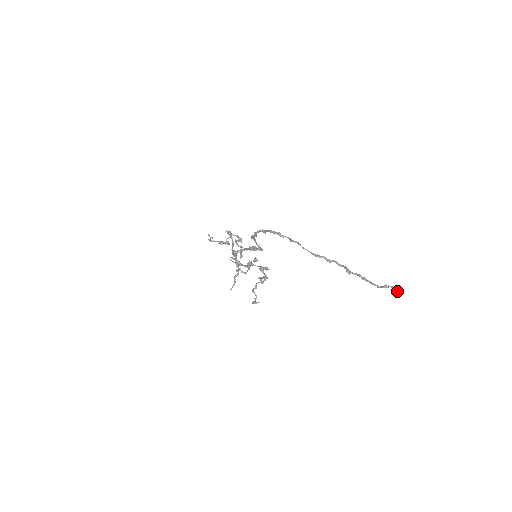
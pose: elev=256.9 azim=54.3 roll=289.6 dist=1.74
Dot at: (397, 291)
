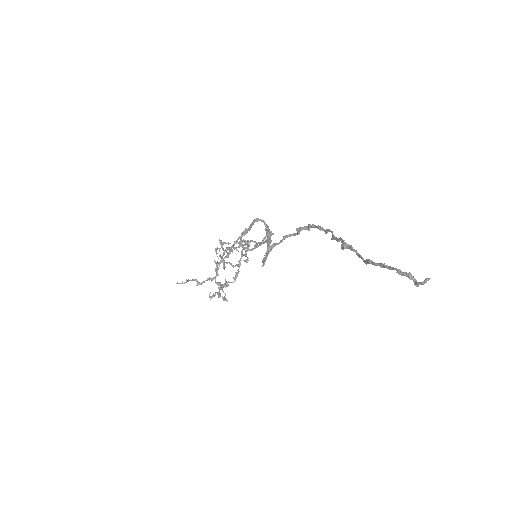
Dot at: (421, 283)
